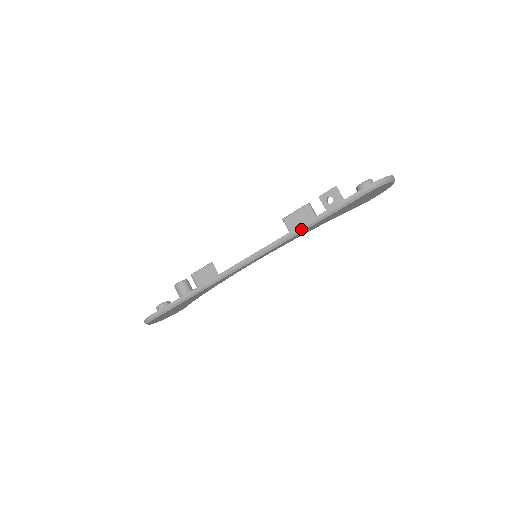
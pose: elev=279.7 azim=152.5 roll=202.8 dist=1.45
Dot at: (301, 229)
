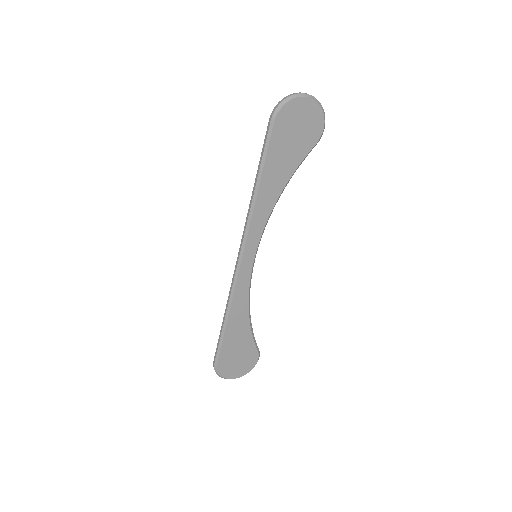
Dot at: (252, 199)
